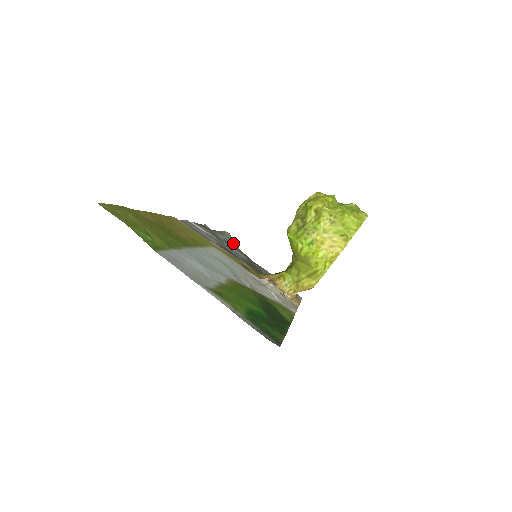
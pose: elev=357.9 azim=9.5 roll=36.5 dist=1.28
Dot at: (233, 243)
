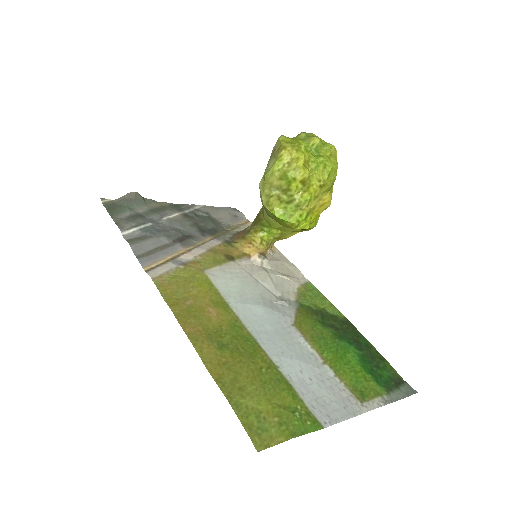
Dot at: (148, 201)
